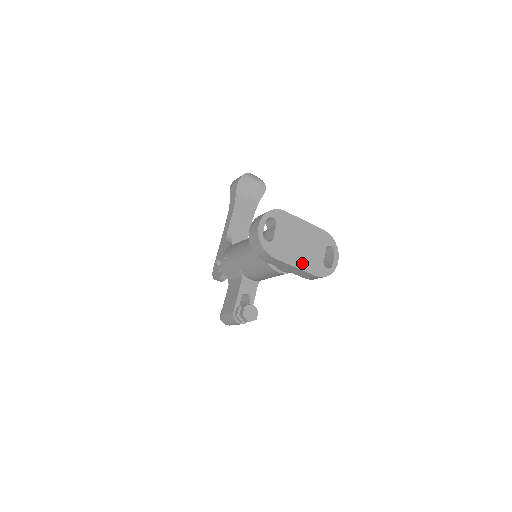
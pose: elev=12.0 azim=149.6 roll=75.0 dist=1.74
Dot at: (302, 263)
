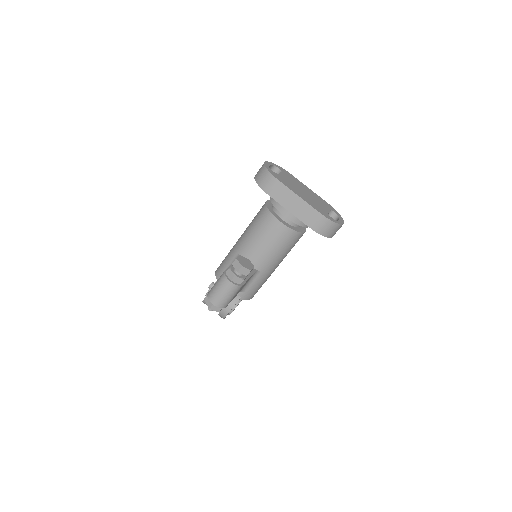
Dot at: (306, 200)
